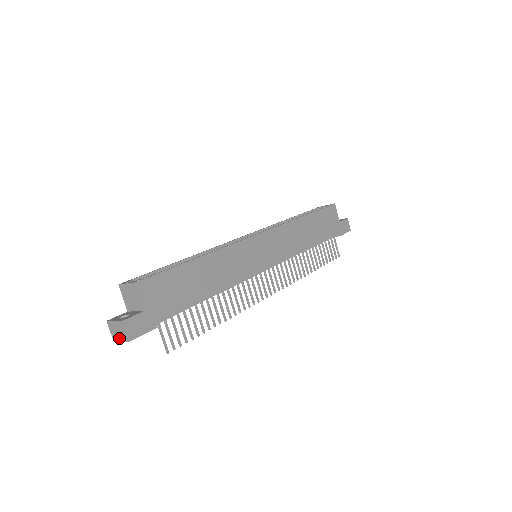
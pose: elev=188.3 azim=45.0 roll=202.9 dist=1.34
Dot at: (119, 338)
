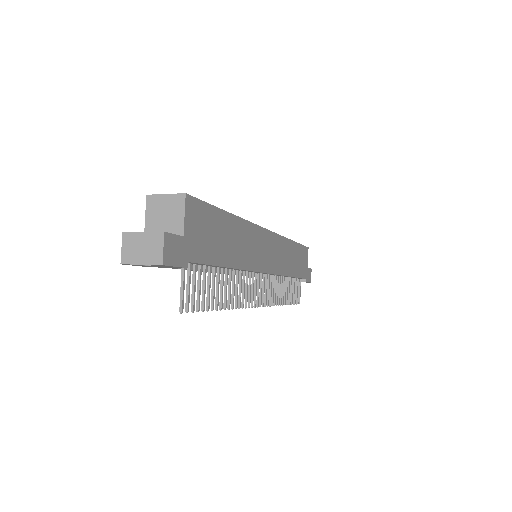
Dot at: (139, 259)
